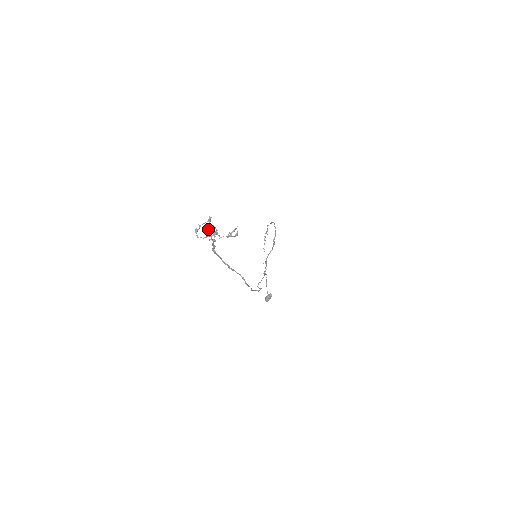
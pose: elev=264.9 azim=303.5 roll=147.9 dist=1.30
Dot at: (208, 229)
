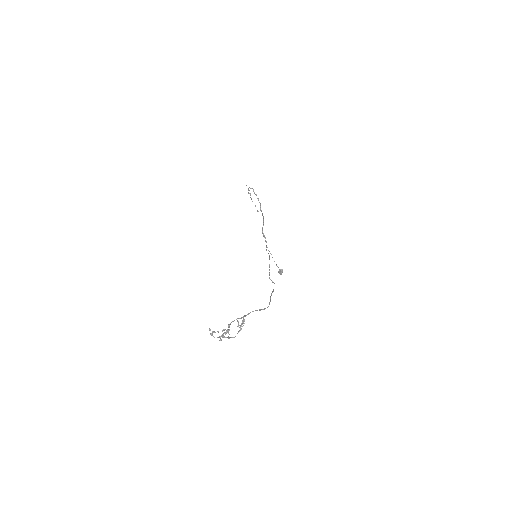
Dot at: occluded
